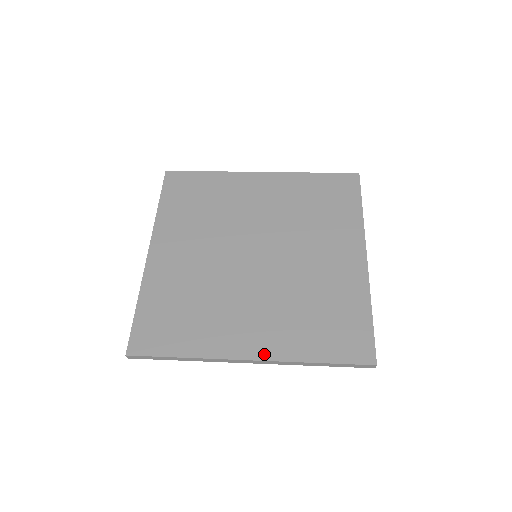
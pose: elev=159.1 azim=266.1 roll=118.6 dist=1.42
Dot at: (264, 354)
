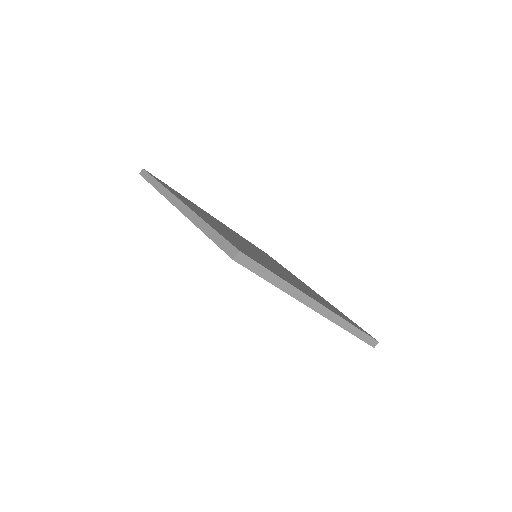
Dot at: occluded
